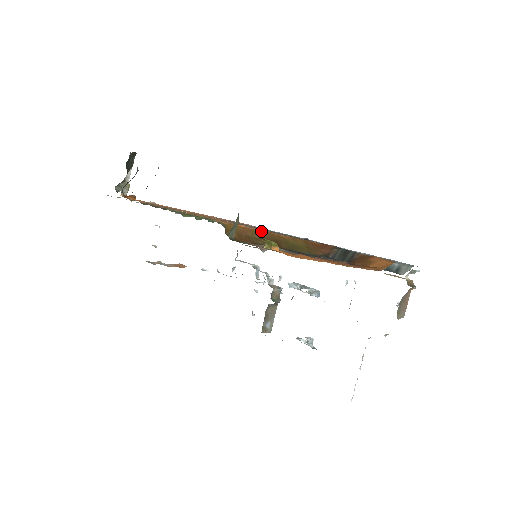
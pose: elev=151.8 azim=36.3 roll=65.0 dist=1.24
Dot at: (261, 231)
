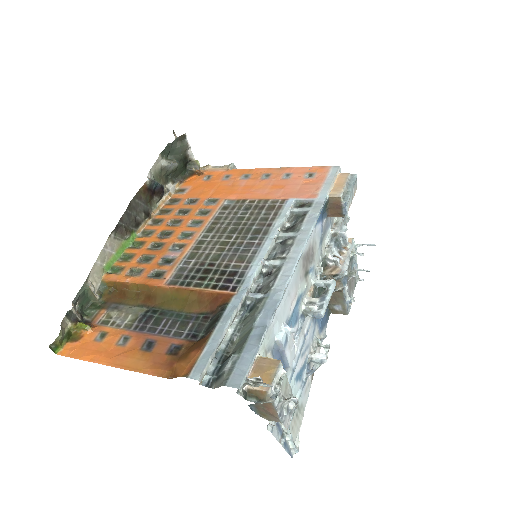
Dot at: (140, 285)
